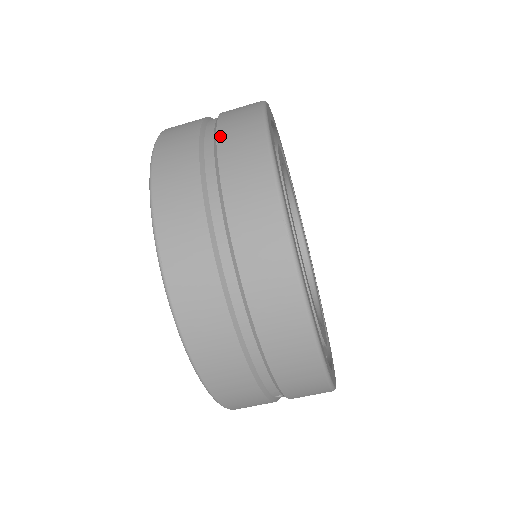
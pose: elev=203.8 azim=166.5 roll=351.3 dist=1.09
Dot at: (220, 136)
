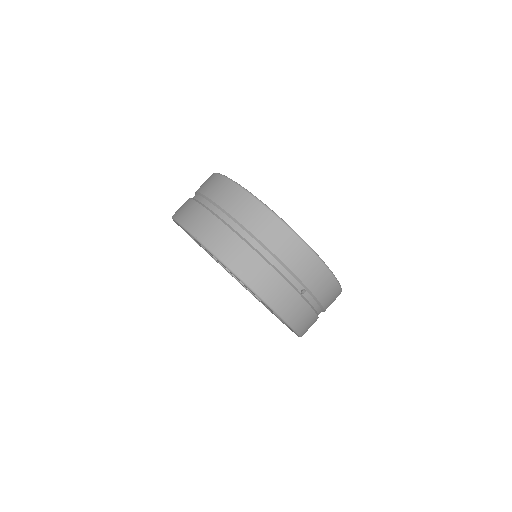
Dot at: (198, 190)
